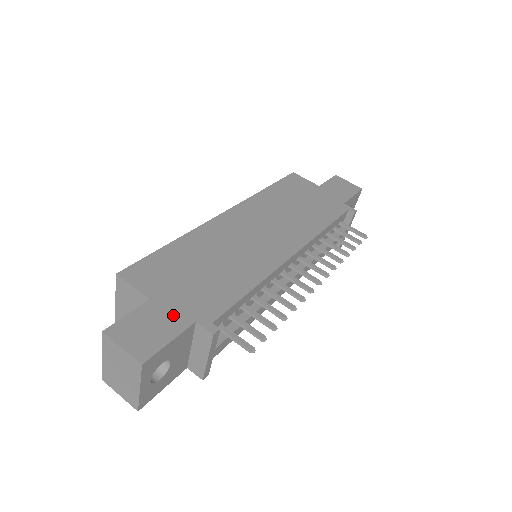
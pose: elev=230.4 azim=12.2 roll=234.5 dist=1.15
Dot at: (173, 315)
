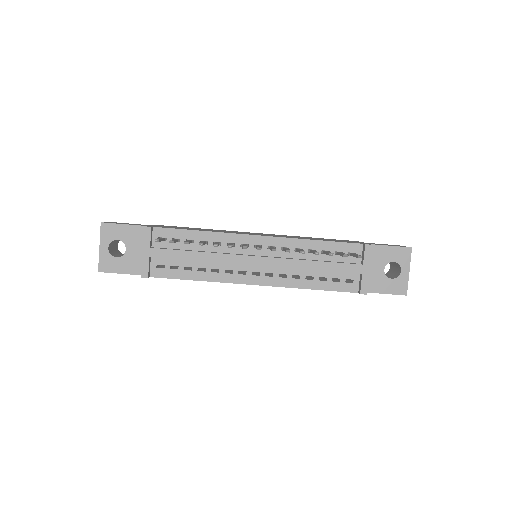
Dot at: (144, 225)
